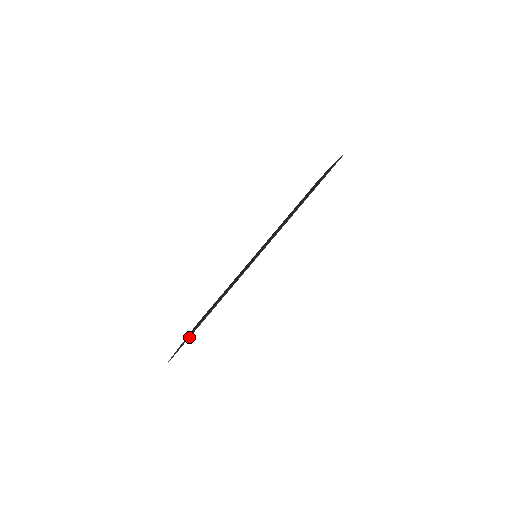
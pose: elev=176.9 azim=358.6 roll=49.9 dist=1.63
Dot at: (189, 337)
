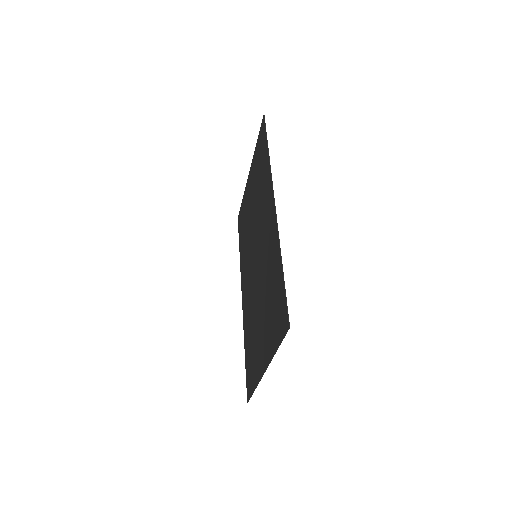
Dot at: (285, 290)
